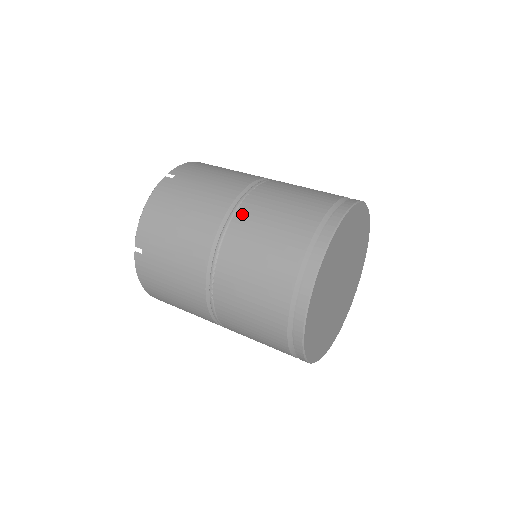
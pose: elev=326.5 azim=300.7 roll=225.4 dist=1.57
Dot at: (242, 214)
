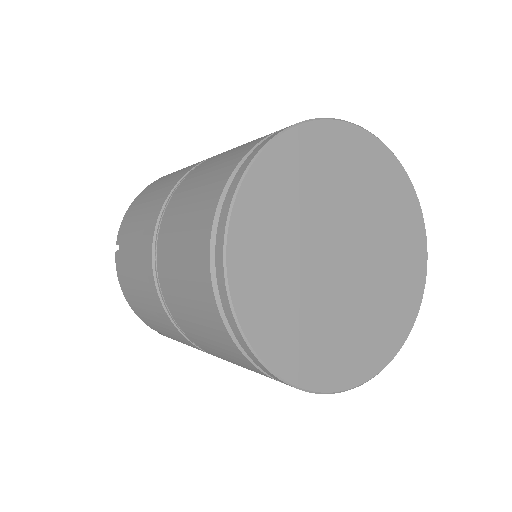
Dot at: (200, 165)
